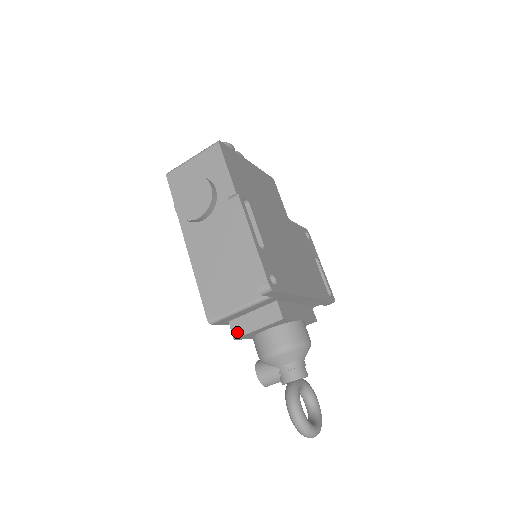
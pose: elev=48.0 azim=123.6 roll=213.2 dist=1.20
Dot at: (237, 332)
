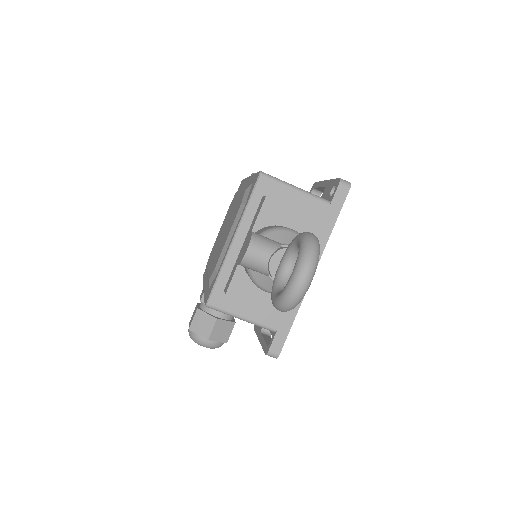
Dot at: (271, 198)
